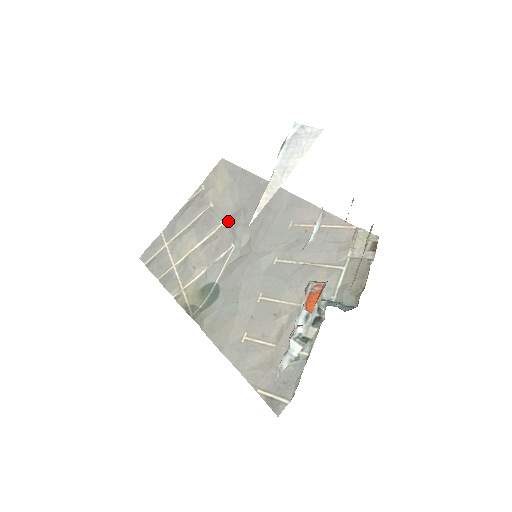
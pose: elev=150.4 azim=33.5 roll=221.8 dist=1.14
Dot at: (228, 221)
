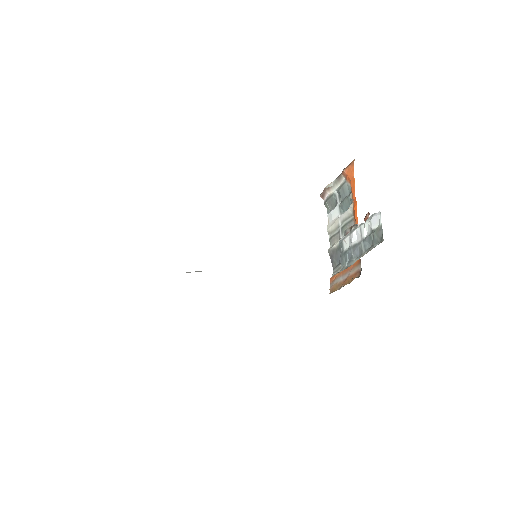
Dot at: occluded
